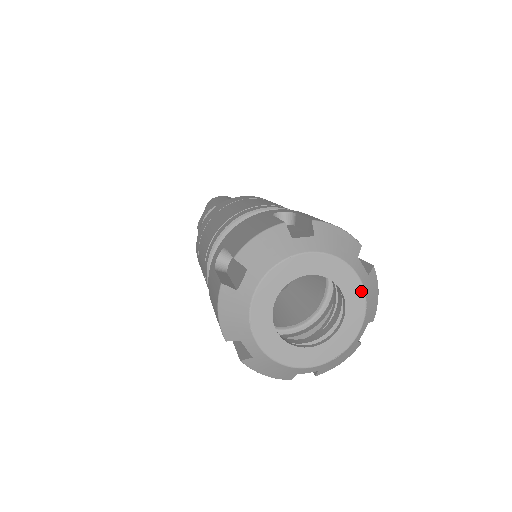
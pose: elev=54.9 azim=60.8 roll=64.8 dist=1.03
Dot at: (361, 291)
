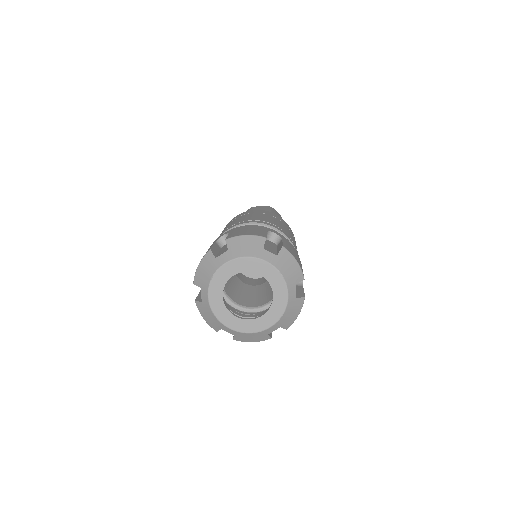
Dot at: (273, 269)
